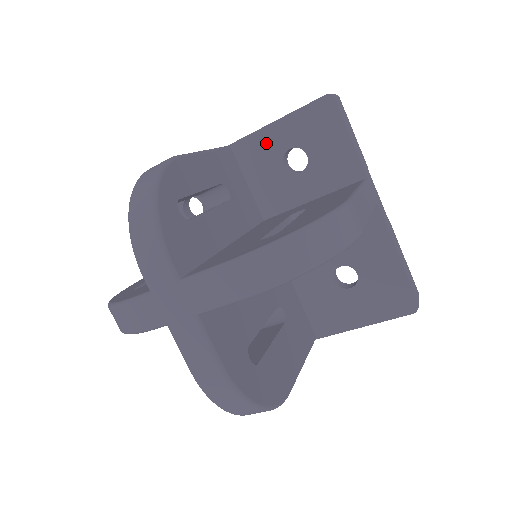
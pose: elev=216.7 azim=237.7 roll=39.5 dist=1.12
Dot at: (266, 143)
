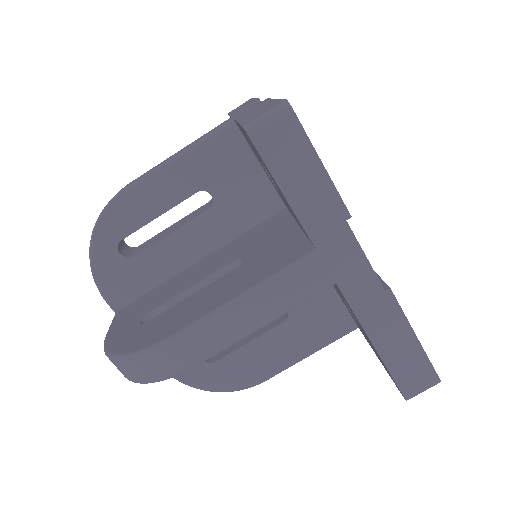
Dot at: occluded
